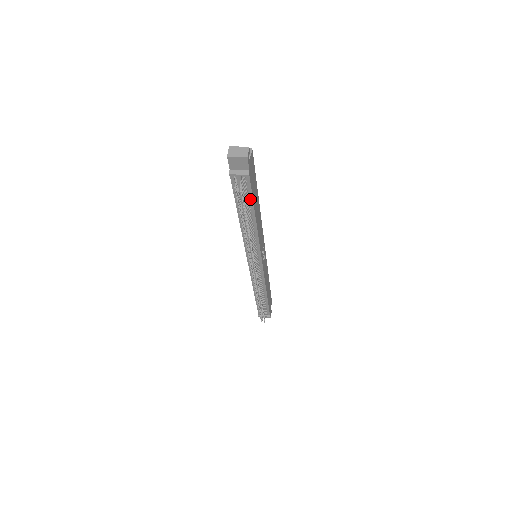
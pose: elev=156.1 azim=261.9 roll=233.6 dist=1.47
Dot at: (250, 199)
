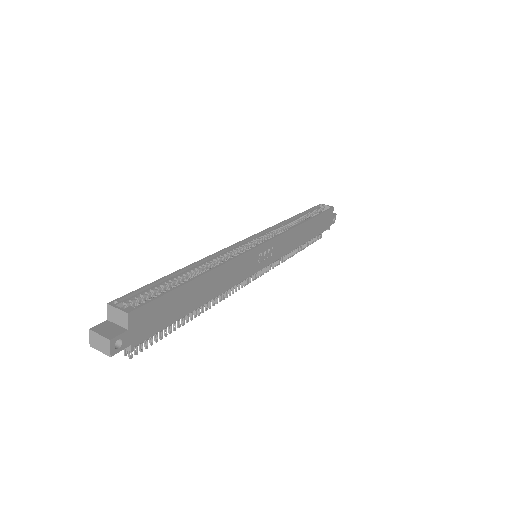
Dot at: (169, 322)
